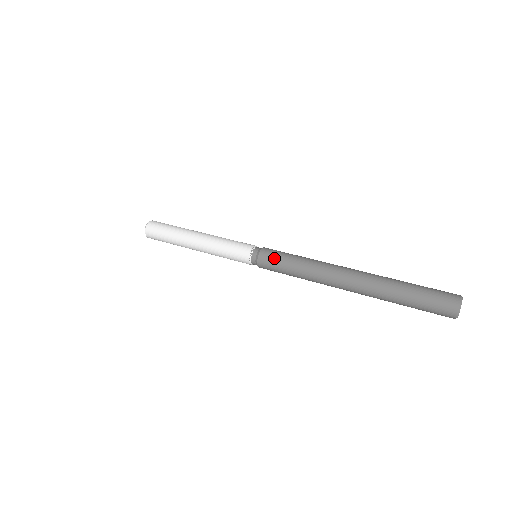
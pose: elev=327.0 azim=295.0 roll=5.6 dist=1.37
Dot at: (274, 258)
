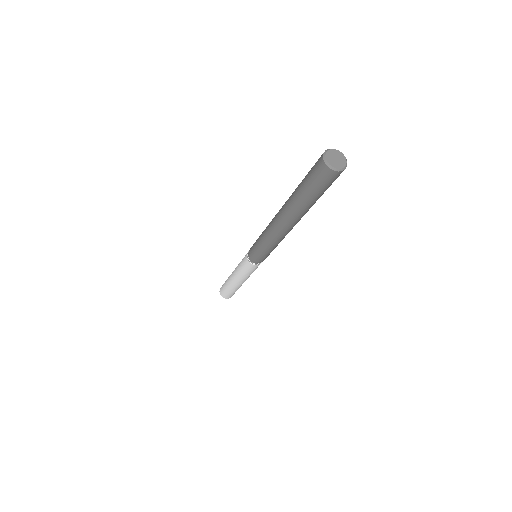
Dot at: occluded
